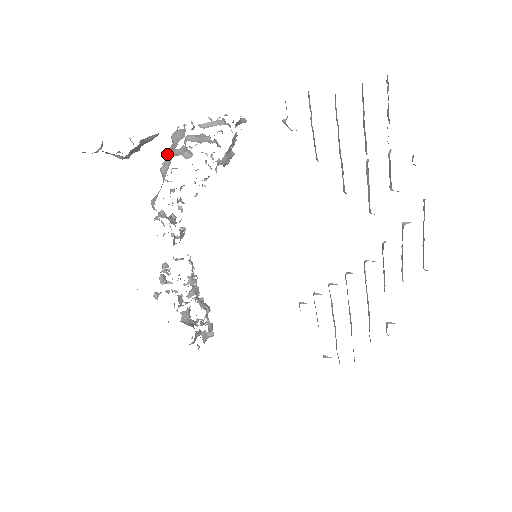
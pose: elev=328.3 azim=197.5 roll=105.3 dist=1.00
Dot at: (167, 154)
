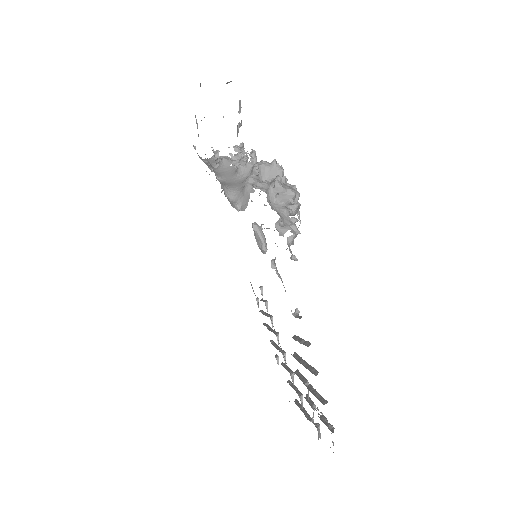
Dot at: (253, 167)
